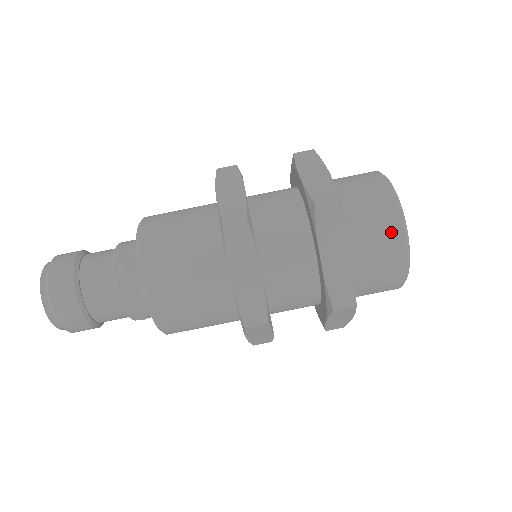
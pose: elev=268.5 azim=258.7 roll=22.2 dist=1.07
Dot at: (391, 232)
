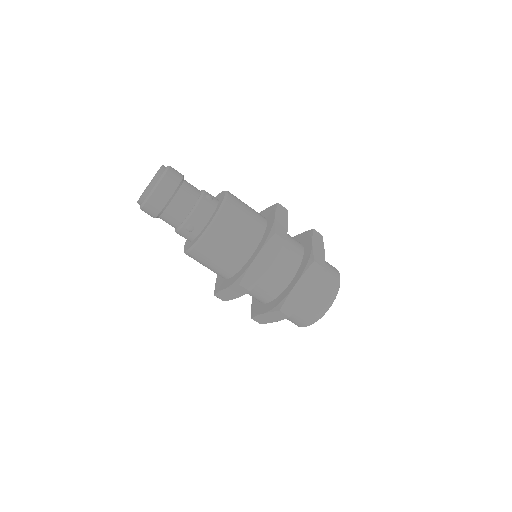
Dot at: (302, 323)
